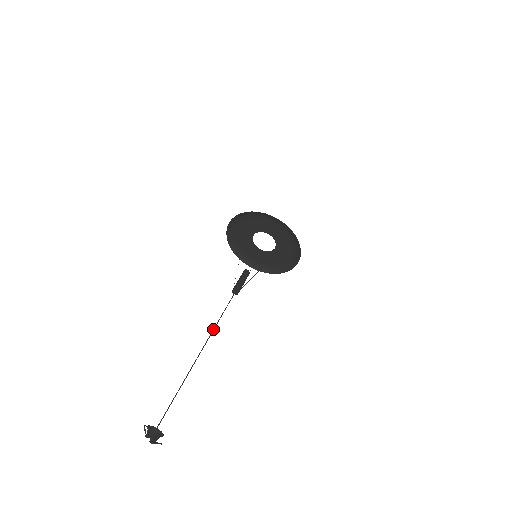
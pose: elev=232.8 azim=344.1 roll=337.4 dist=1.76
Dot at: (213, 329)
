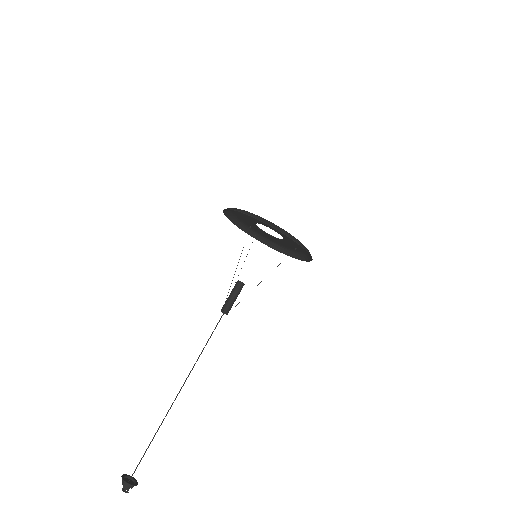
Dot at: (194, 365)
